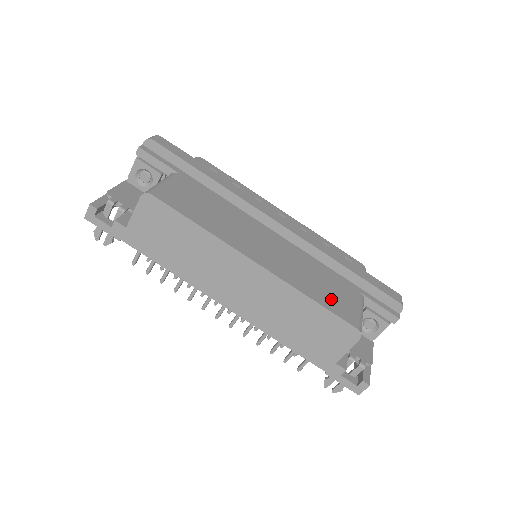
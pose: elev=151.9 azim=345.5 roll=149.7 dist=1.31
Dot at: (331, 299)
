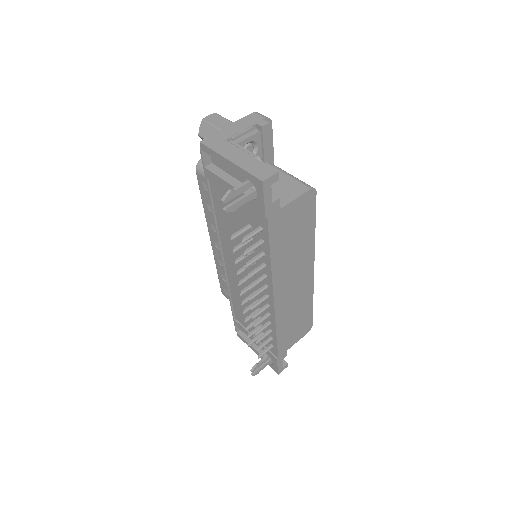
Dot at: occluded
